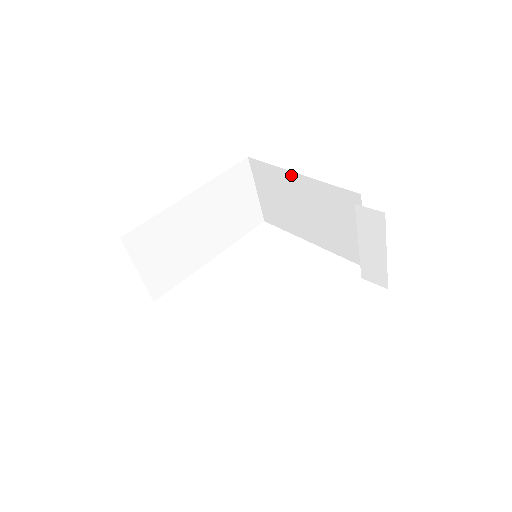
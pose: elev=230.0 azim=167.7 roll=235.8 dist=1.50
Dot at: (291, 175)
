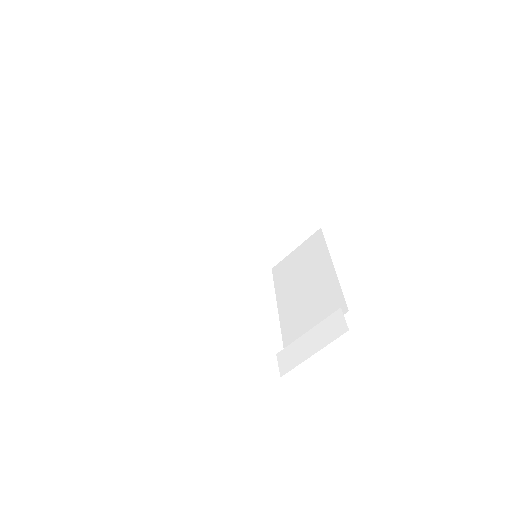
Dot at: (328, 261)
